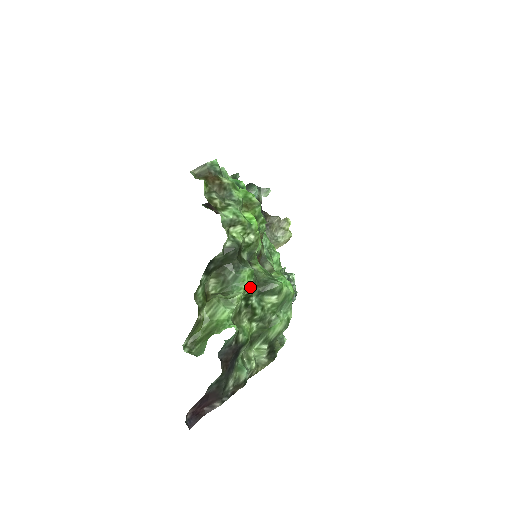
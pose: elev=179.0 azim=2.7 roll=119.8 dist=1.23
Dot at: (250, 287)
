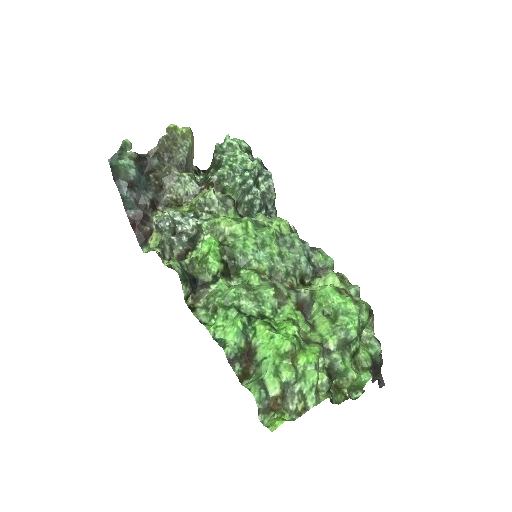
Dot at: (350, 361)
